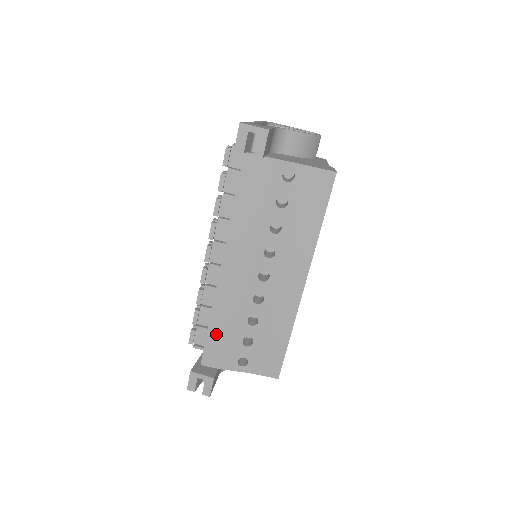
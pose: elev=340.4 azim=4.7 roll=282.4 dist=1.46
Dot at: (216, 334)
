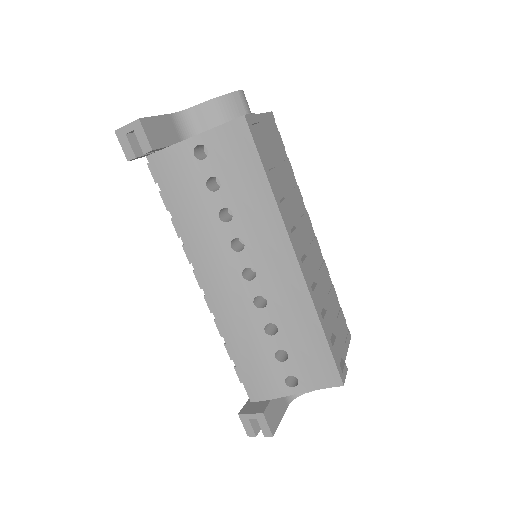
Dot at: (243, 362)
